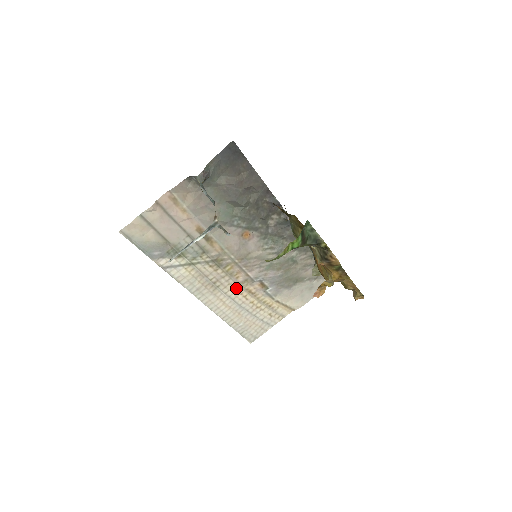
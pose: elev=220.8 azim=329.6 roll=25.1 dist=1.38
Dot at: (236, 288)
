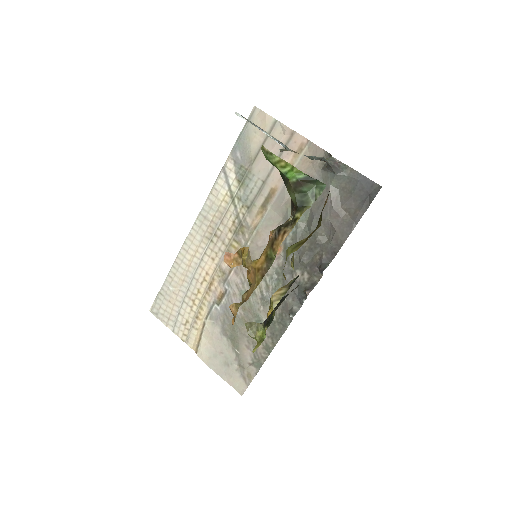
Dot at: (213, 264)
